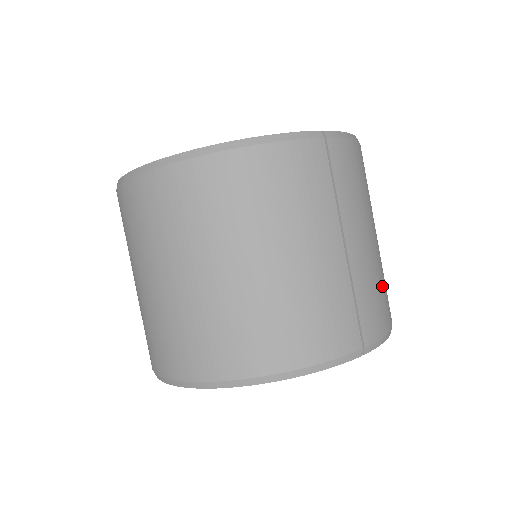
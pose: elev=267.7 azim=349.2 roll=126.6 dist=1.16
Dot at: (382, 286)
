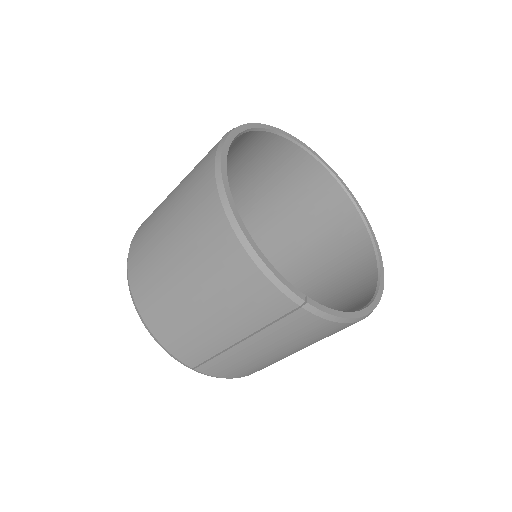
Dot at: (253, 367)
